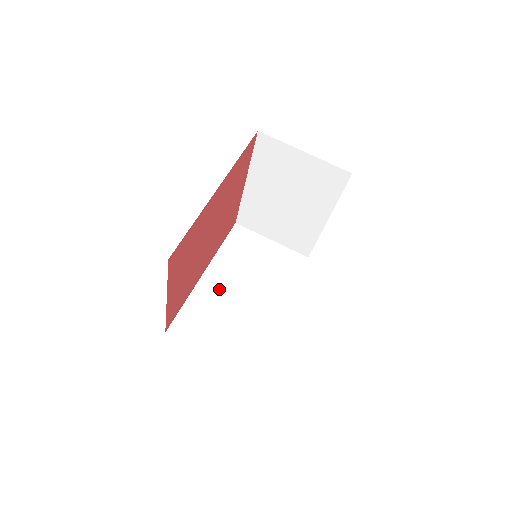
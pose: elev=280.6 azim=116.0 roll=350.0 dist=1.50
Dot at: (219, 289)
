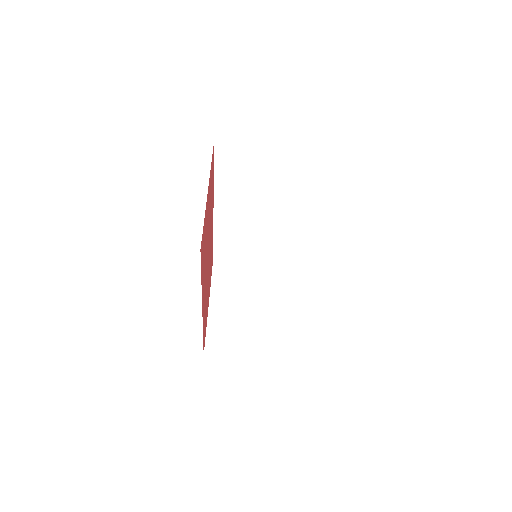
Dot at: (234, 217)
